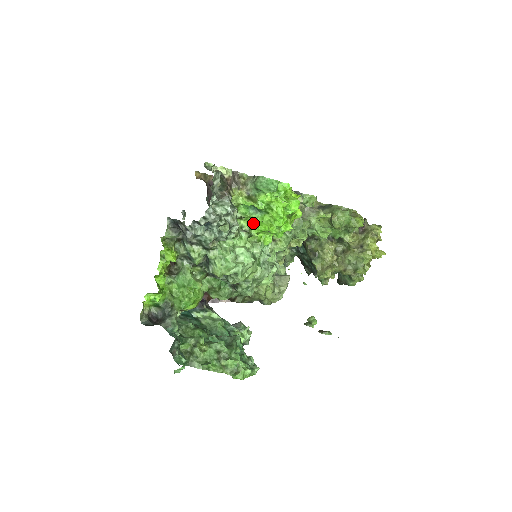
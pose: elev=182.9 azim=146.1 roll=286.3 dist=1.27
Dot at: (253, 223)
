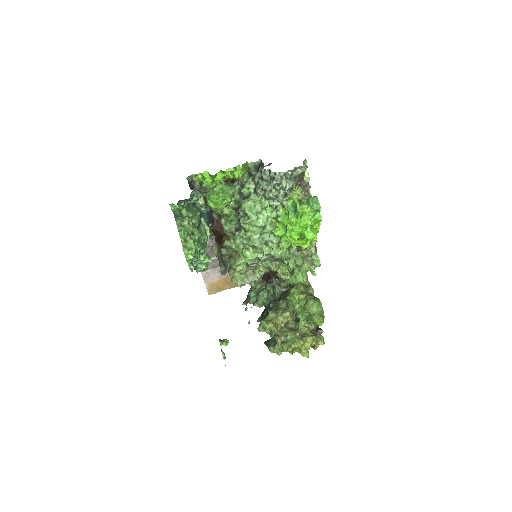
Dot at: (285, 216)
